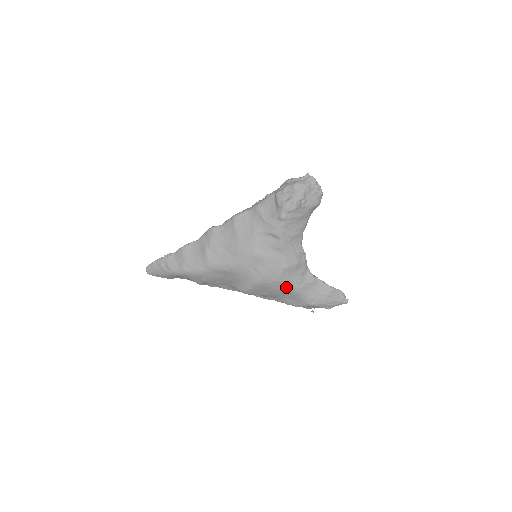
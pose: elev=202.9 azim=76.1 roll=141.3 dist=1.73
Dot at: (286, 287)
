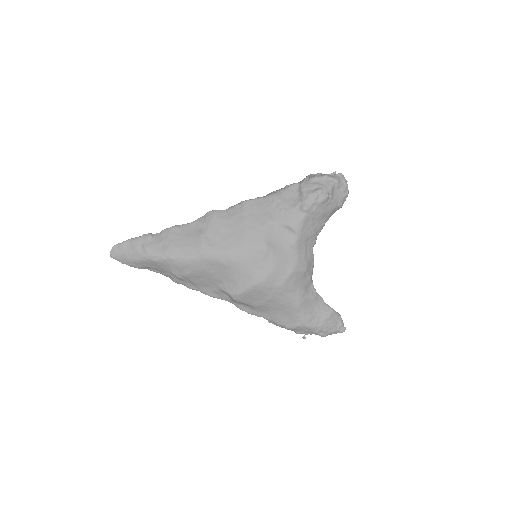
Dot at: (287, 297)
